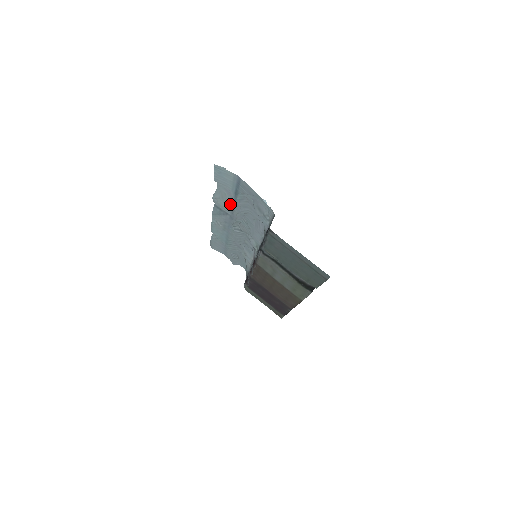
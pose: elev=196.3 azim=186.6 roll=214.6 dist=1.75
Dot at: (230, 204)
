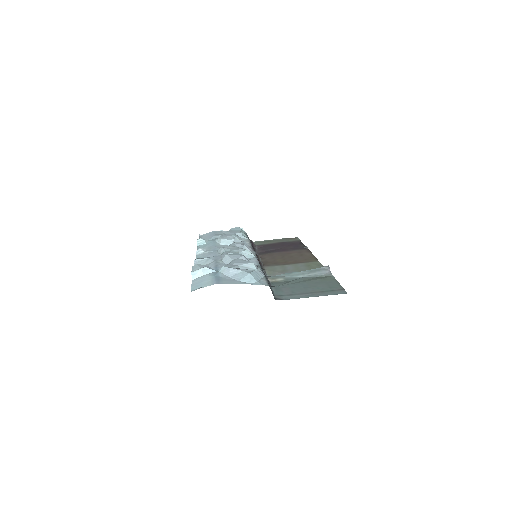
Dot at: (212, 265)
